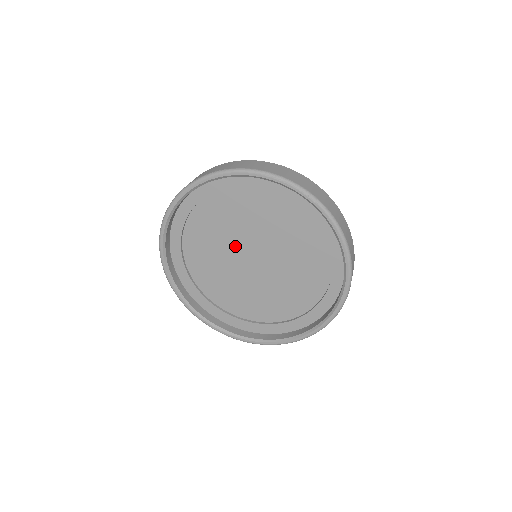
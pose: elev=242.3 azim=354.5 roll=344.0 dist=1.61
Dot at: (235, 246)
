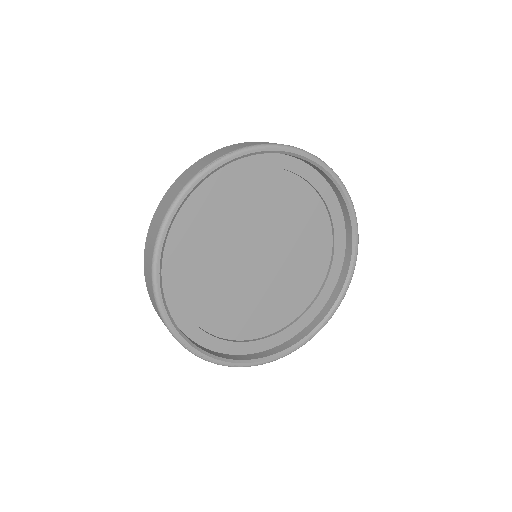
Dot at: (241, 243)
